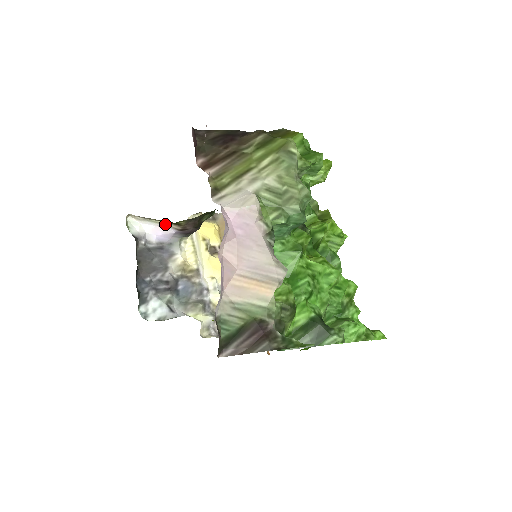
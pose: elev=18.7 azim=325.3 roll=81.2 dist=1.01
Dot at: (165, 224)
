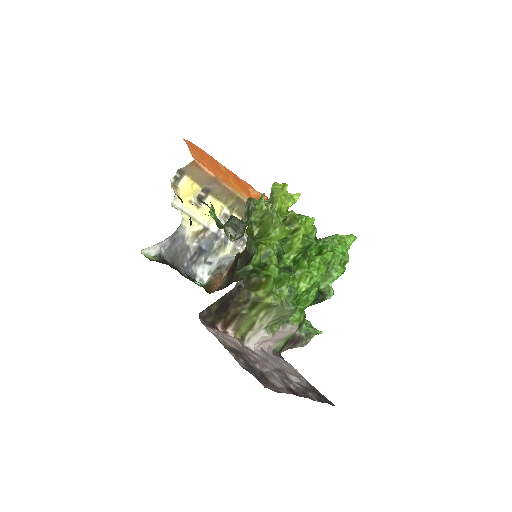
Dot at: occluded
